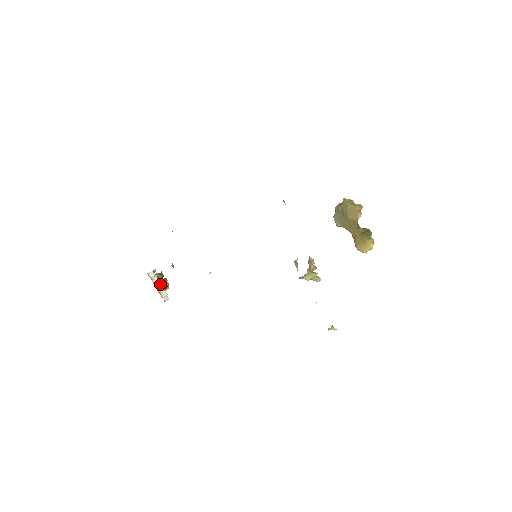
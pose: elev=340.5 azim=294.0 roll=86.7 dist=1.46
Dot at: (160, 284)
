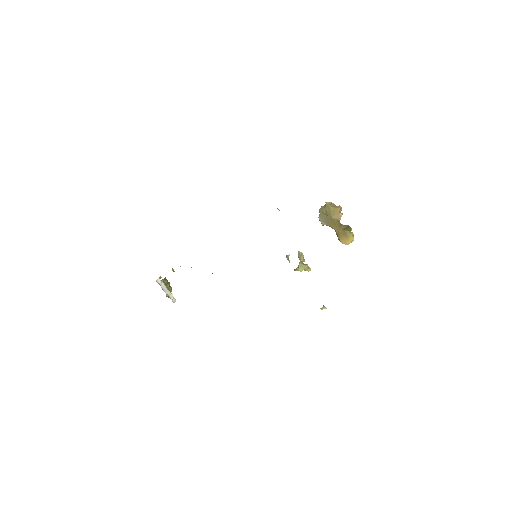
Dot at: (167, 288)
